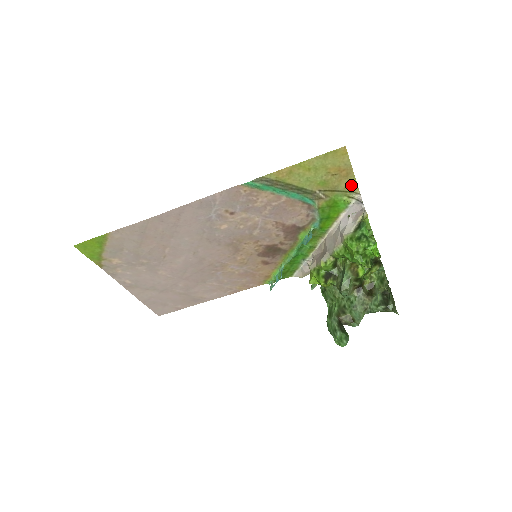
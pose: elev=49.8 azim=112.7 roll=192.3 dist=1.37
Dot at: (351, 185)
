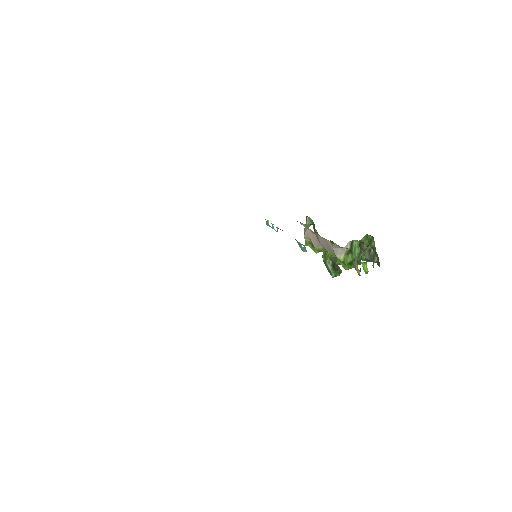
Dot at: occluded
